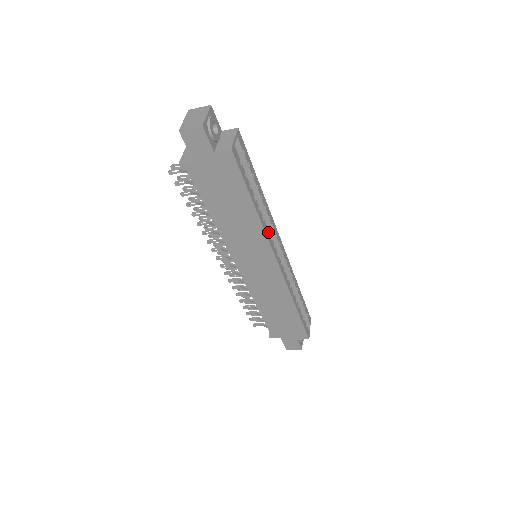
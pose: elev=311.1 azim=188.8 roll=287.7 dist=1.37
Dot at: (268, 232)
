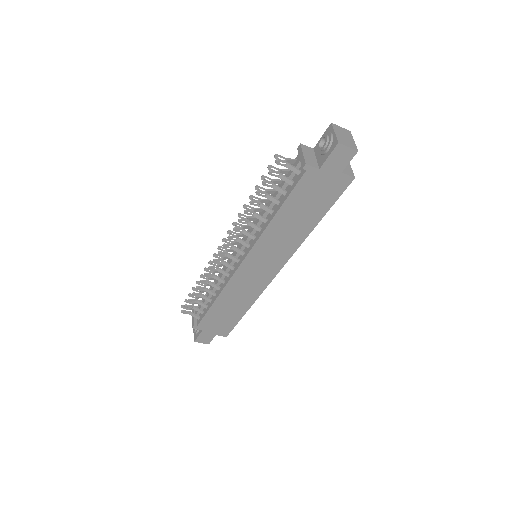
Dot at: occluded
